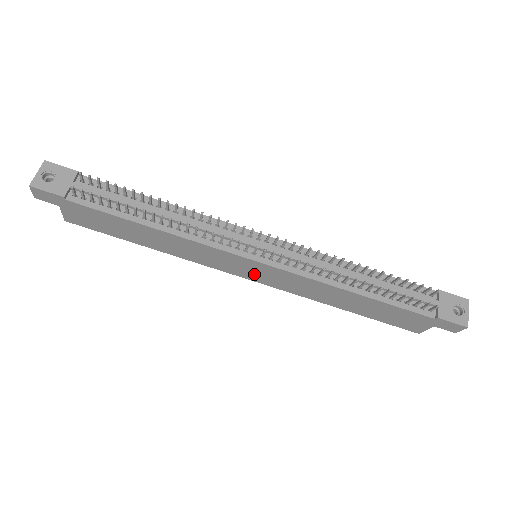
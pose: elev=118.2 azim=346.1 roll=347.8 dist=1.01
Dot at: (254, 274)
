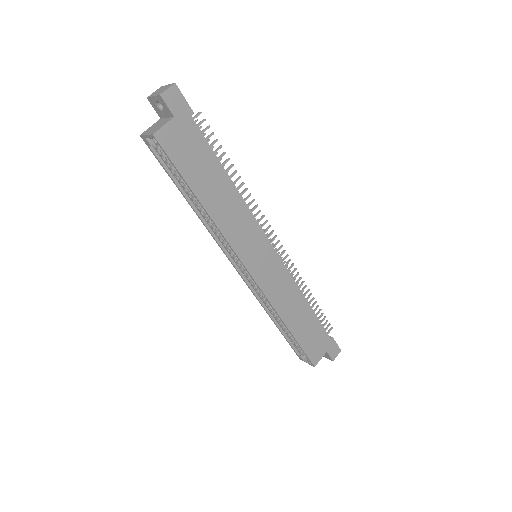
Dot at: (260, 266)
